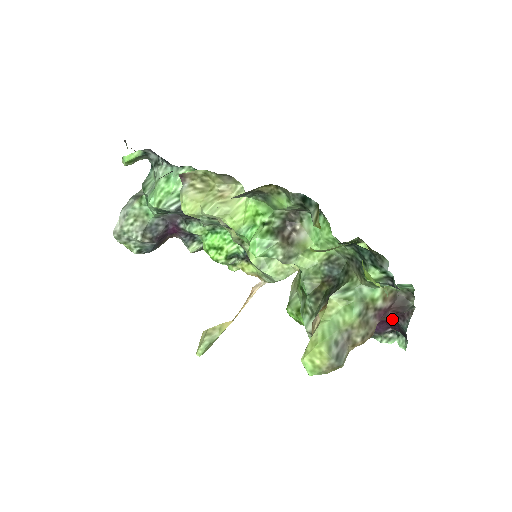
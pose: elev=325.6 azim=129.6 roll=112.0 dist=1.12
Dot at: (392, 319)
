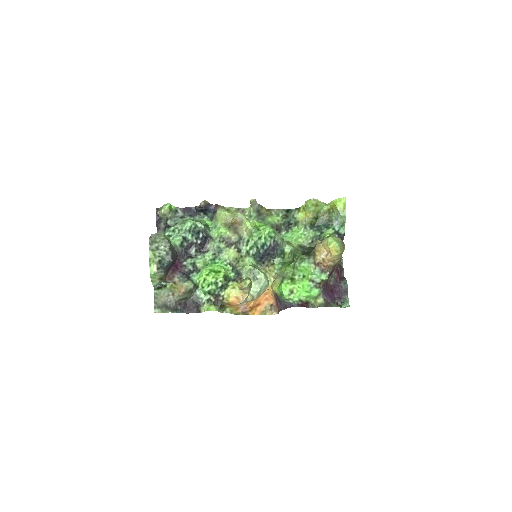
Dot at: (337, 284)
